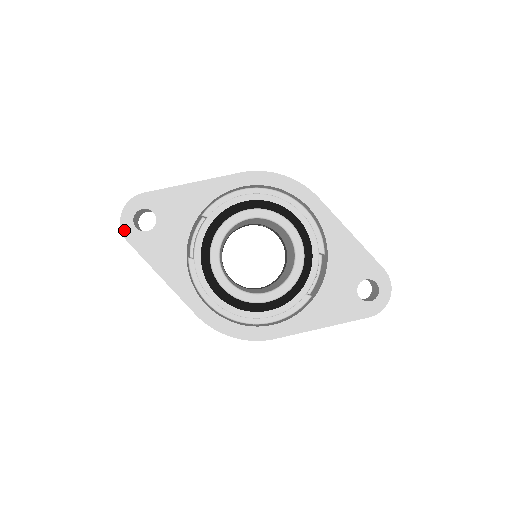
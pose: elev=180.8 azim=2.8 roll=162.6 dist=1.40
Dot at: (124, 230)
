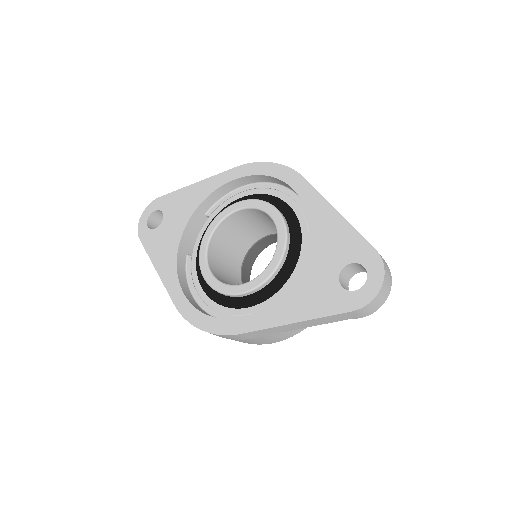
Dot at: (139, 229)
